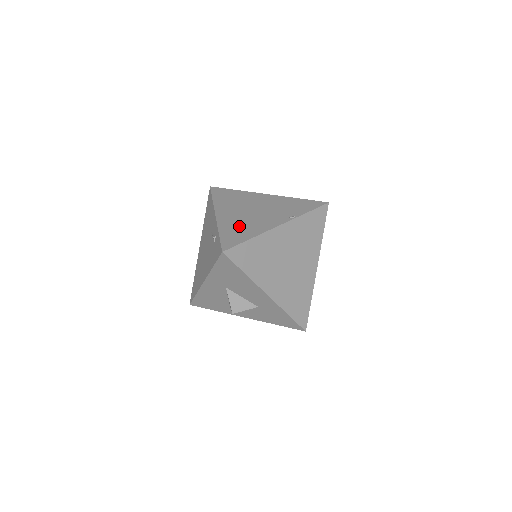
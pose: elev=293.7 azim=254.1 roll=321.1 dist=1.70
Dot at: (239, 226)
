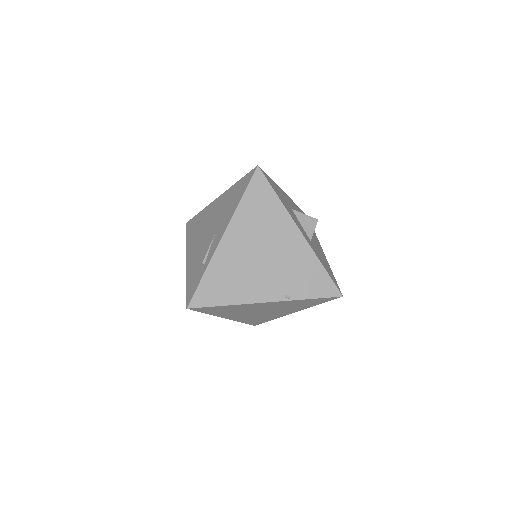
Dot at: (230, 276)
